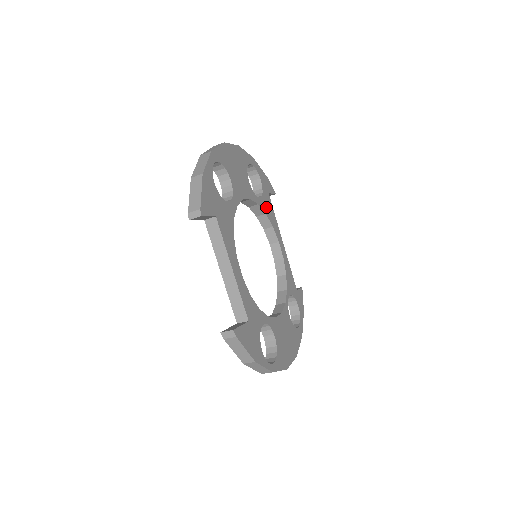
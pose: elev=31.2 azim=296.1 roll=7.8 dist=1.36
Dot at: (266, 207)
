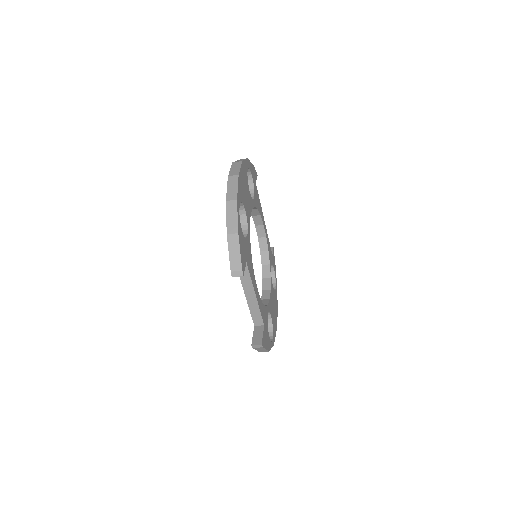
Dot at: (256, 201)
